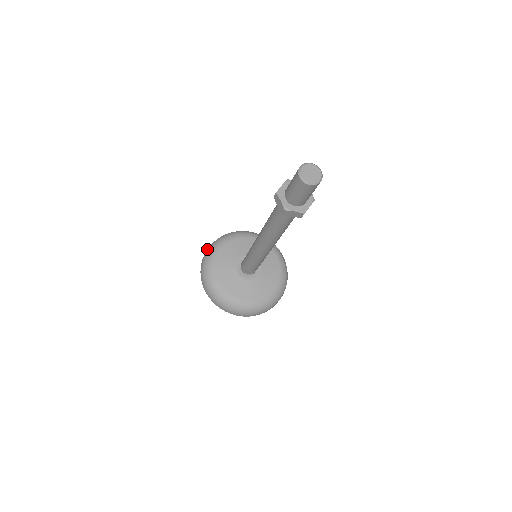
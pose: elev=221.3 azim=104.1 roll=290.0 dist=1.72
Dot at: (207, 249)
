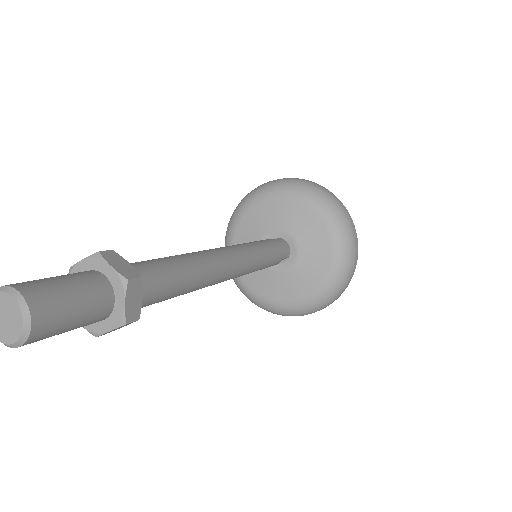
Dot at: occluded
